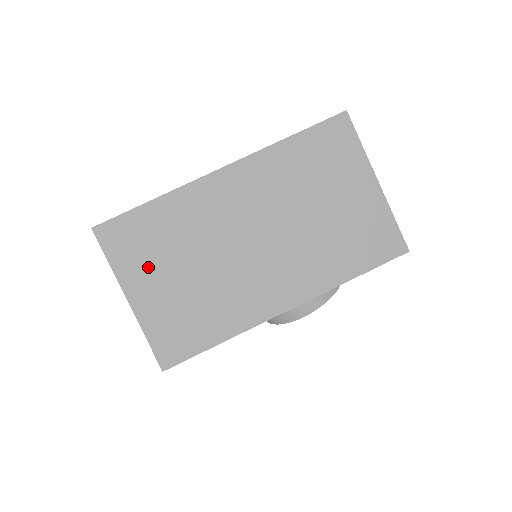
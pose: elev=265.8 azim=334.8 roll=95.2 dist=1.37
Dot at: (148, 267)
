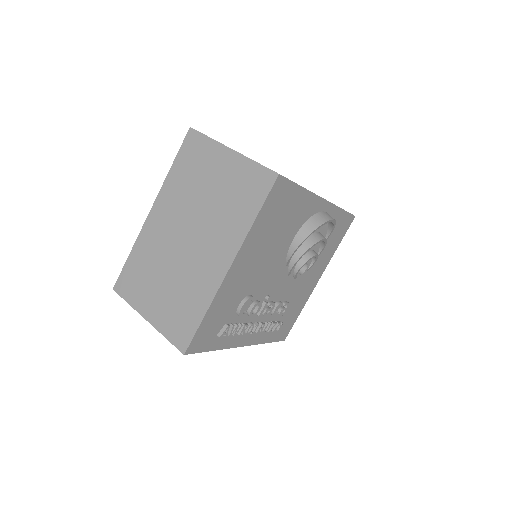
Dot at: occluded
